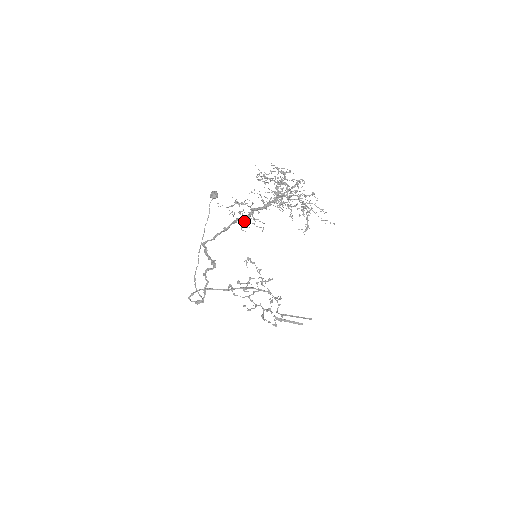
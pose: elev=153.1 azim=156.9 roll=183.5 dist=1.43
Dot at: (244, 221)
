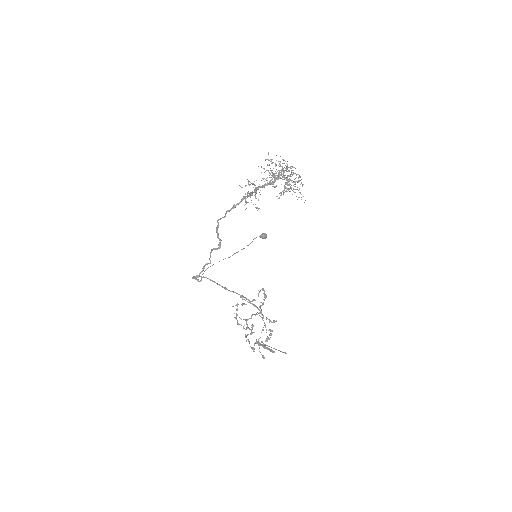
Dot at: (247, 196)
